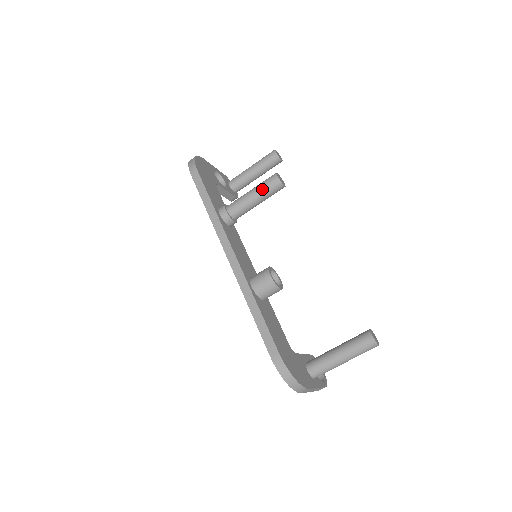
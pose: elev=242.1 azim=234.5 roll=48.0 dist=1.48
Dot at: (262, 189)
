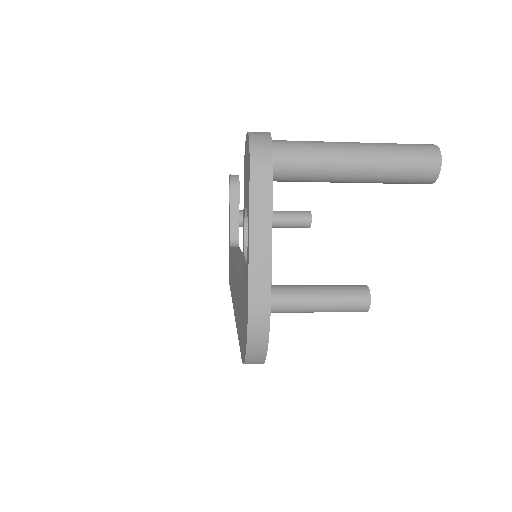
Dot at: occluded
